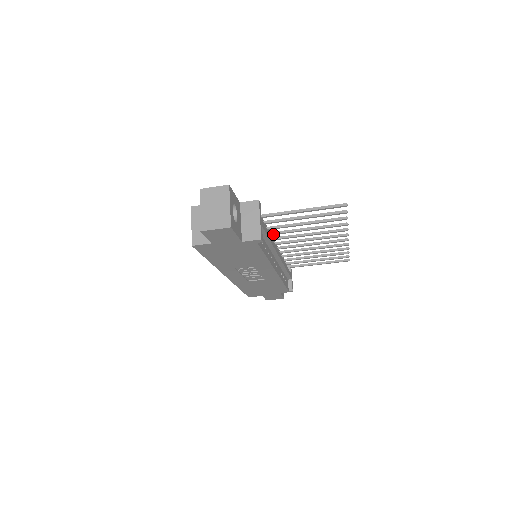
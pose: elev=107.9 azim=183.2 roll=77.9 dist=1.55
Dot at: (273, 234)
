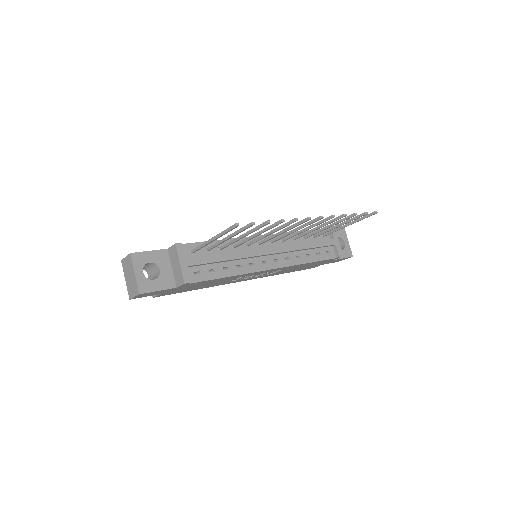
Dot at: (237, 246)
